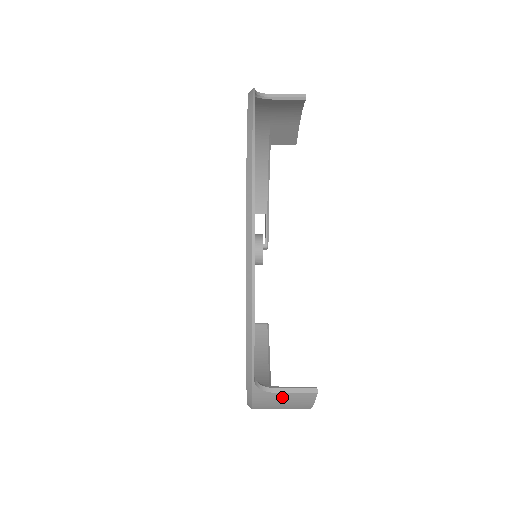
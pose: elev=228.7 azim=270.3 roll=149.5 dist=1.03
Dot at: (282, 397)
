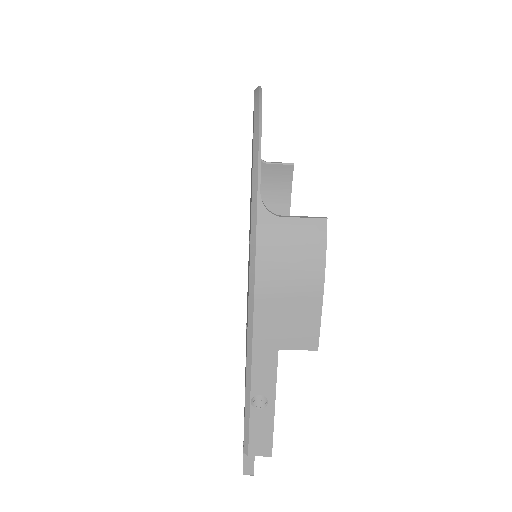
Dot at: (290, 229)
